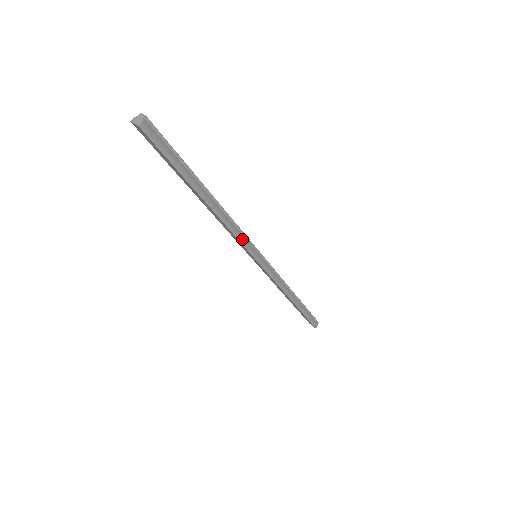
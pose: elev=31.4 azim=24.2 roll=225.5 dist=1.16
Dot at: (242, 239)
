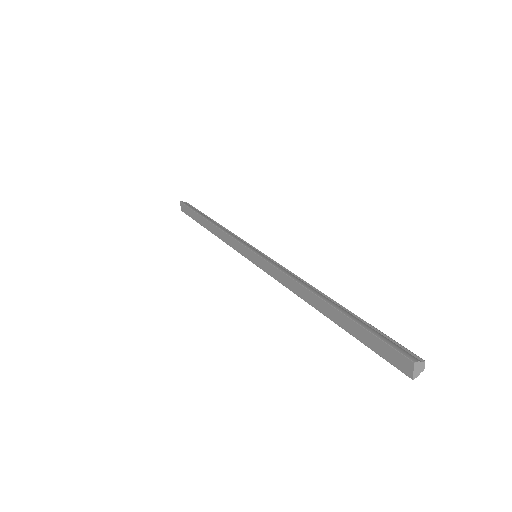
Dot at: occluded
